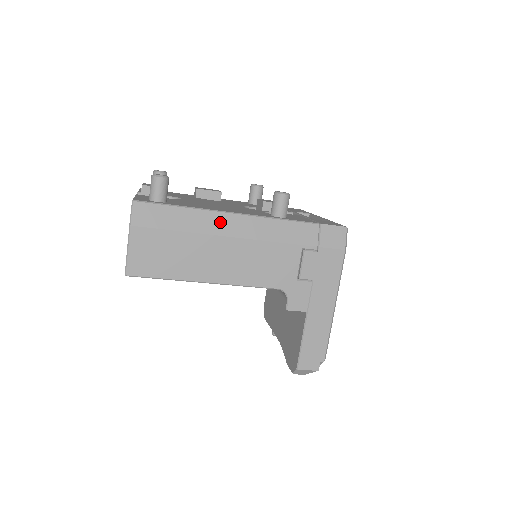
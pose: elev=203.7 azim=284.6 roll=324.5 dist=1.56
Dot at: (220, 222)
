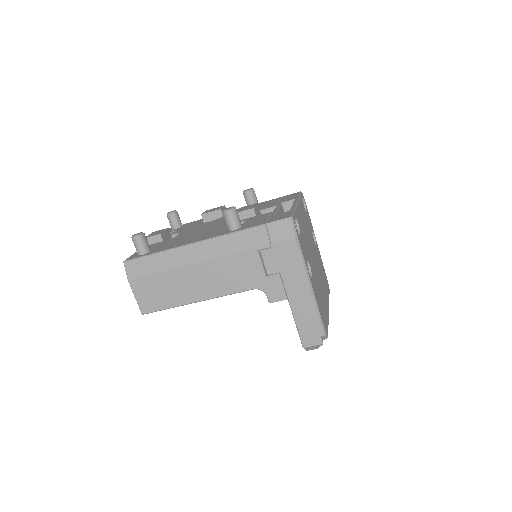
Dot at: (186, 254)
